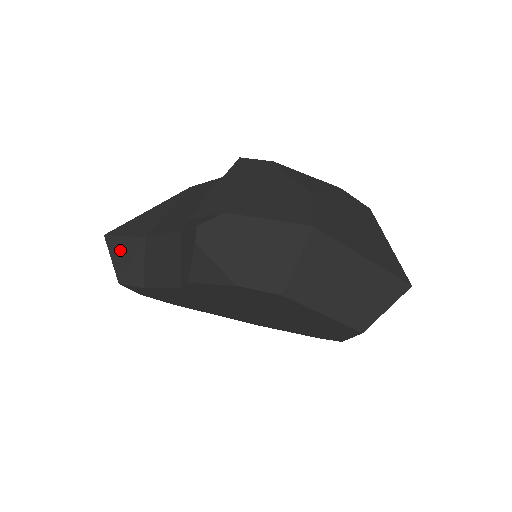
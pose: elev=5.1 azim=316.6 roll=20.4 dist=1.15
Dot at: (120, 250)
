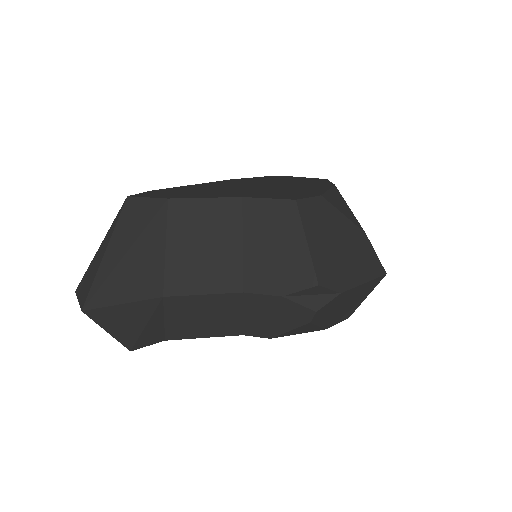
Dot at: (122, 320)
